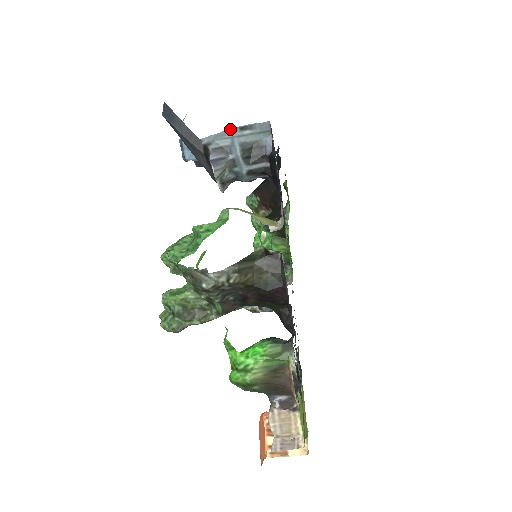
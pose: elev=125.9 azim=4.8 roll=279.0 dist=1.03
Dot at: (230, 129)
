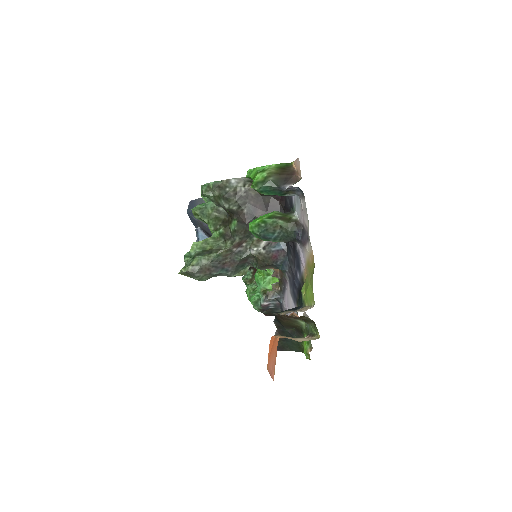
Dot at: occluded
